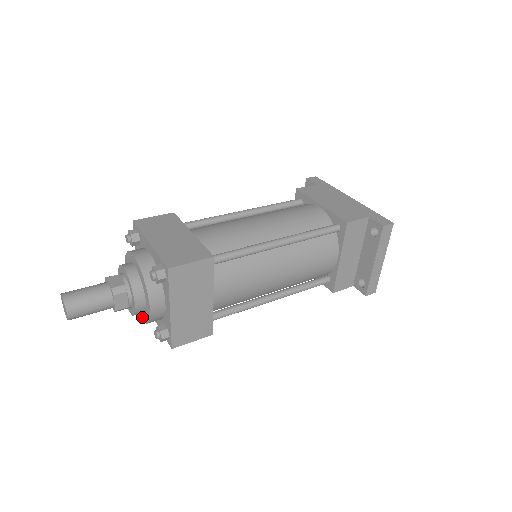
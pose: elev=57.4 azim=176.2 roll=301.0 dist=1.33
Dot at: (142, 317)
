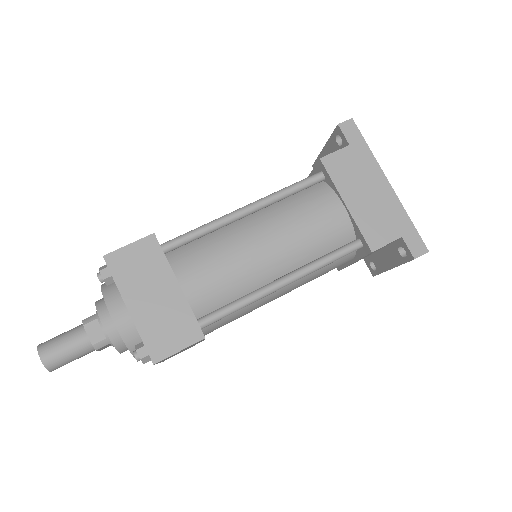
Dot at: occluded
